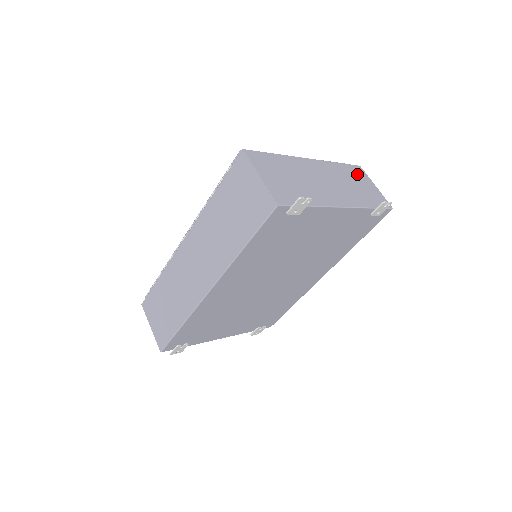
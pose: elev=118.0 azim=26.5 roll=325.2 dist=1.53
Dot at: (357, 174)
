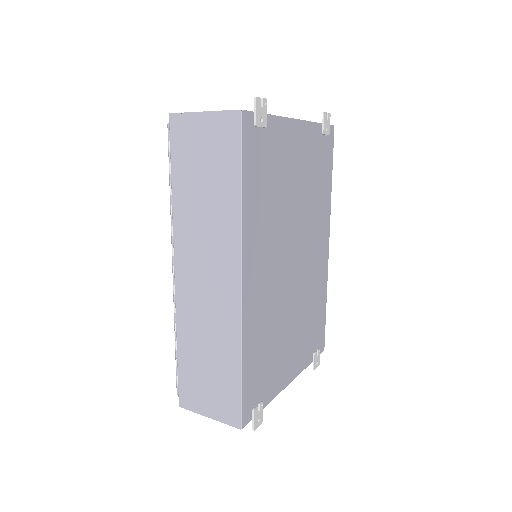
Dot at: occluded
